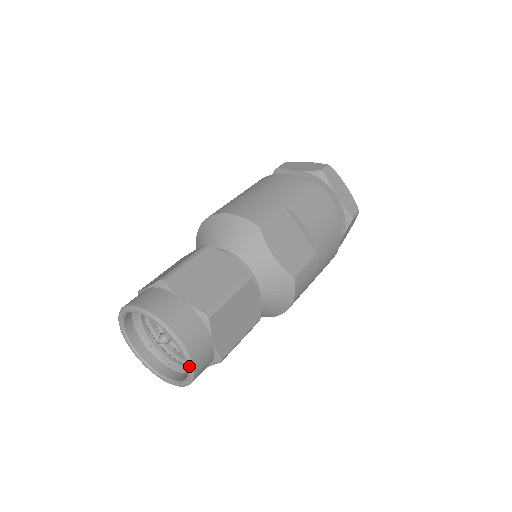
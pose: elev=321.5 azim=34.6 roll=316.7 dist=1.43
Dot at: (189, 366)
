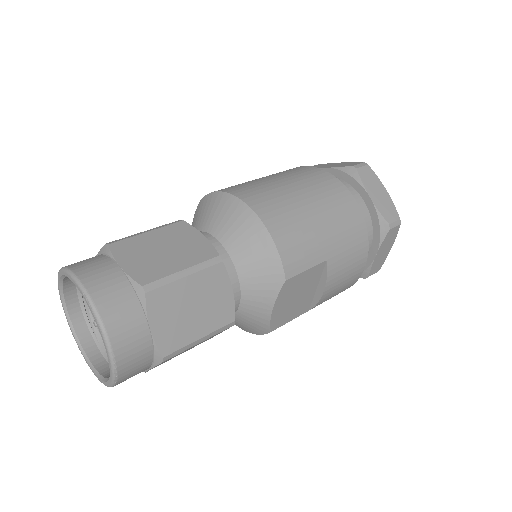
Dot at: (108, 385)
